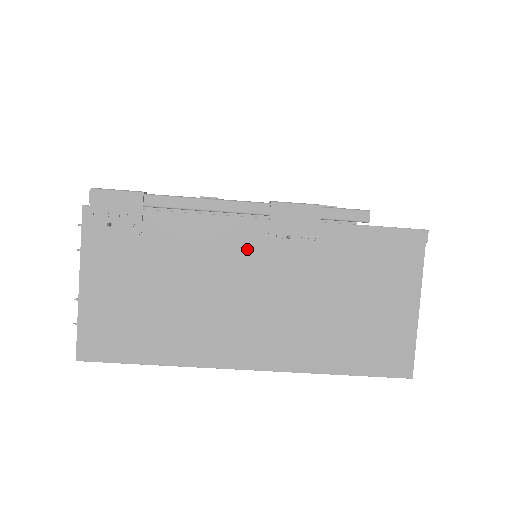
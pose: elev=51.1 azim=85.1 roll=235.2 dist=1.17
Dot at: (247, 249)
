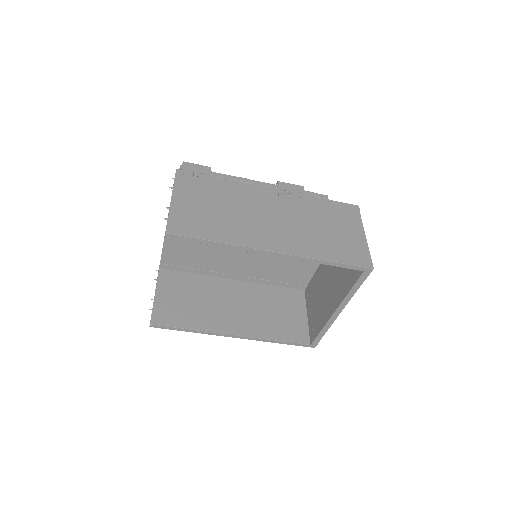
Dot at: (267, 199)
